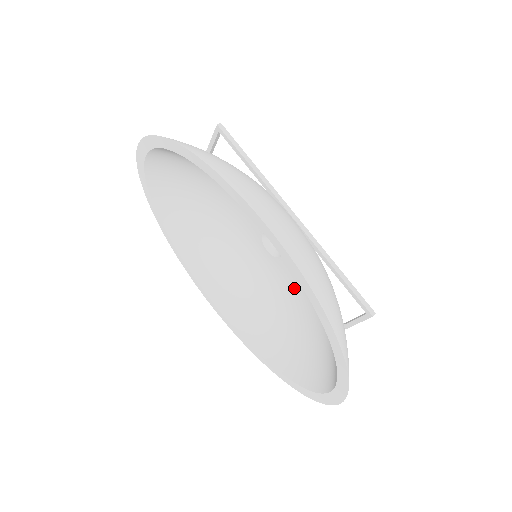
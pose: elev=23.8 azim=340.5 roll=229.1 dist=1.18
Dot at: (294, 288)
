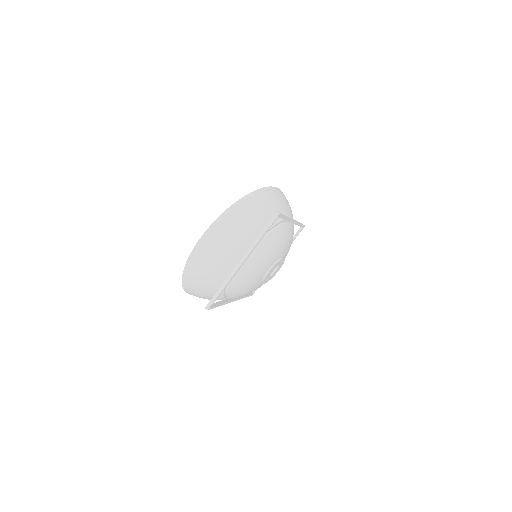
Dot at: occluded
